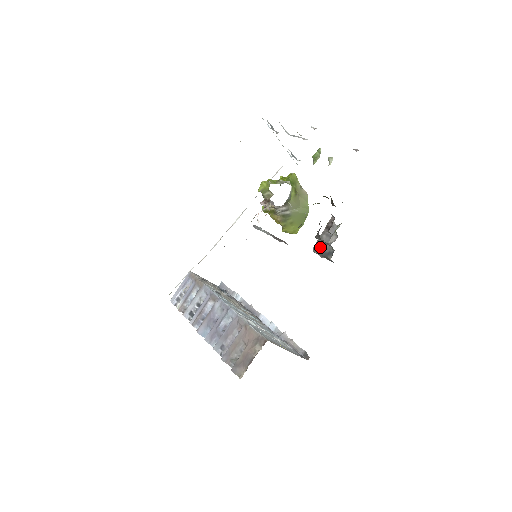
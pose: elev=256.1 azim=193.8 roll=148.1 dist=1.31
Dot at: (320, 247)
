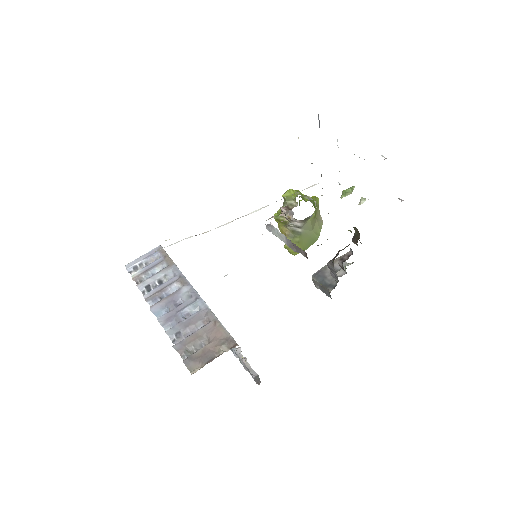
Dot at: (322, 276)
